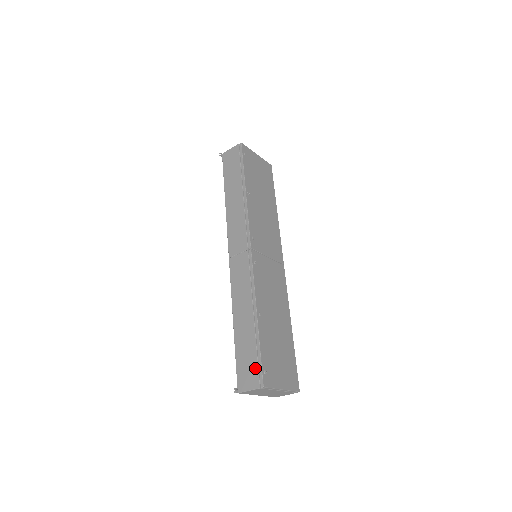
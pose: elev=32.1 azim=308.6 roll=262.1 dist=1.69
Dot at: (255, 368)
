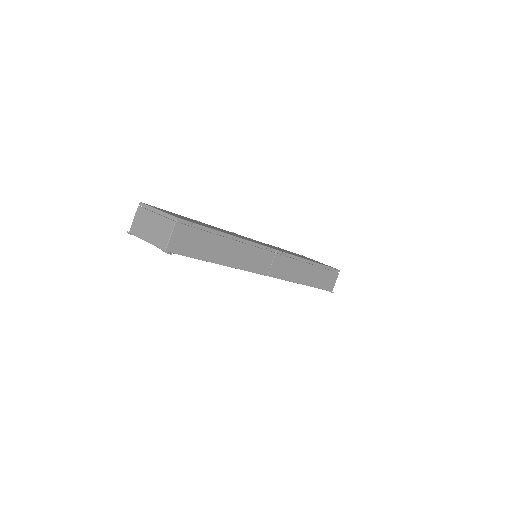
Dot at: occluded
